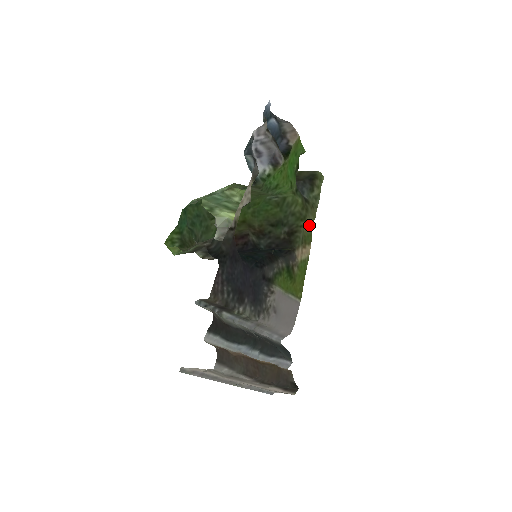
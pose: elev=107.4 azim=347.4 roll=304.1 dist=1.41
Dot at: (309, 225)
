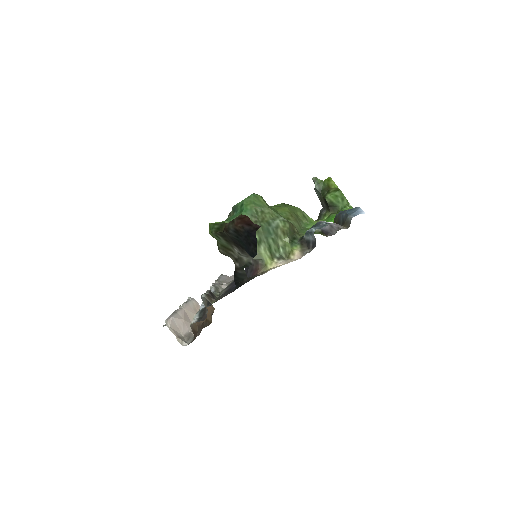
Dot at: occluded
